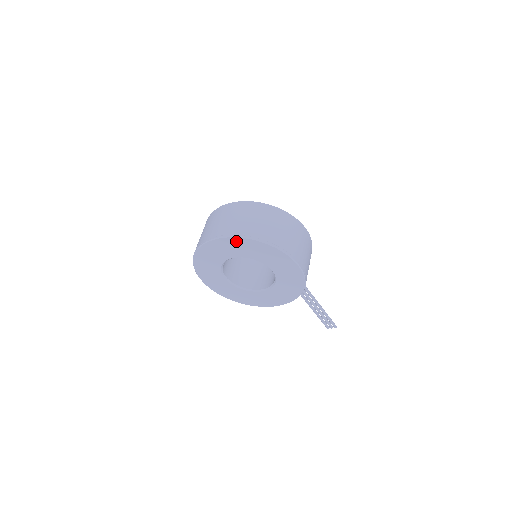
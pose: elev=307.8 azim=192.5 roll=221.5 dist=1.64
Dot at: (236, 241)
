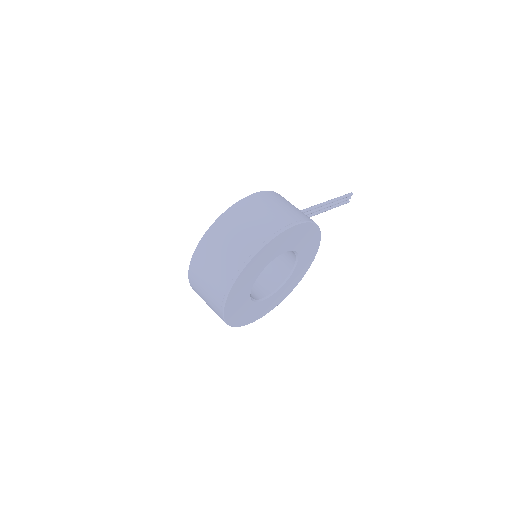
Dot at: (239, 281)
